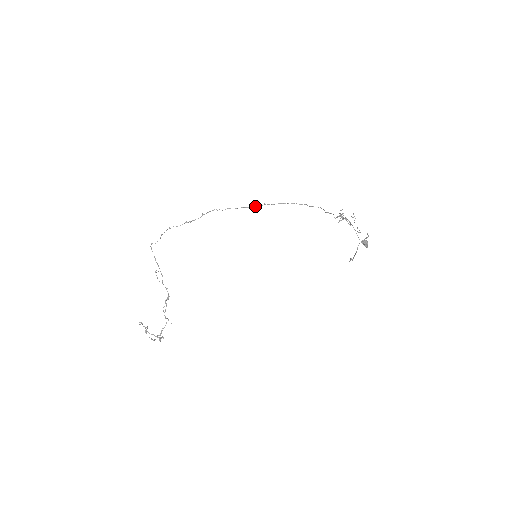
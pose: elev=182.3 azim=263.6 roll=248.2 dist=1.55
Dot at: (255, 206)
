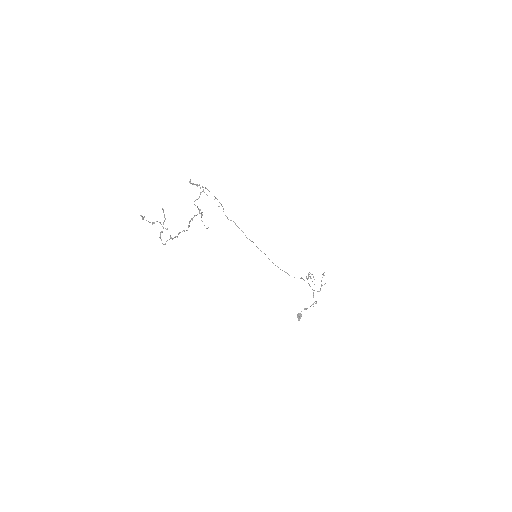
Dot at: occluded
